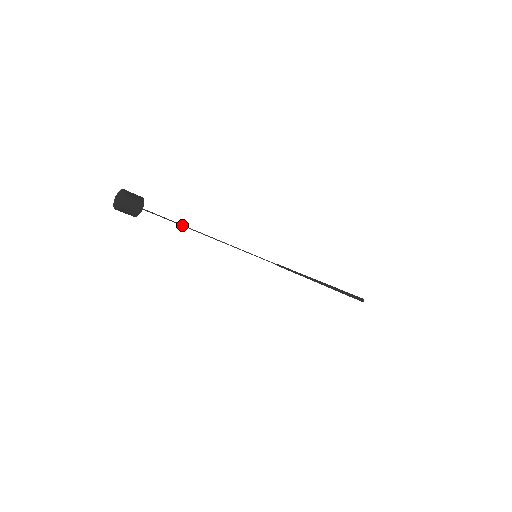
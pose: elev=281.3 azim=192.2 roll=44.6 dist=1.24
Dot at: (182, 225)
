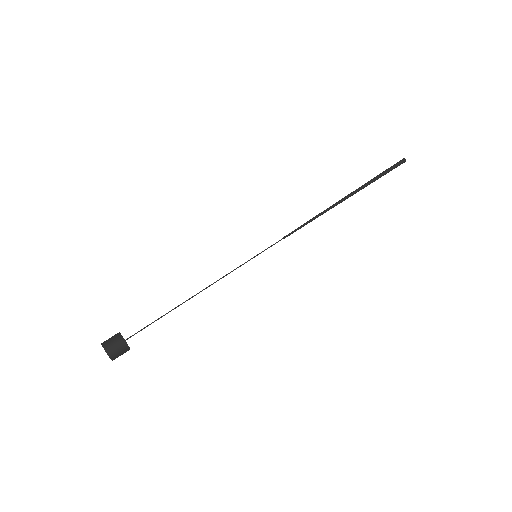
Dot at: (170, 311)
